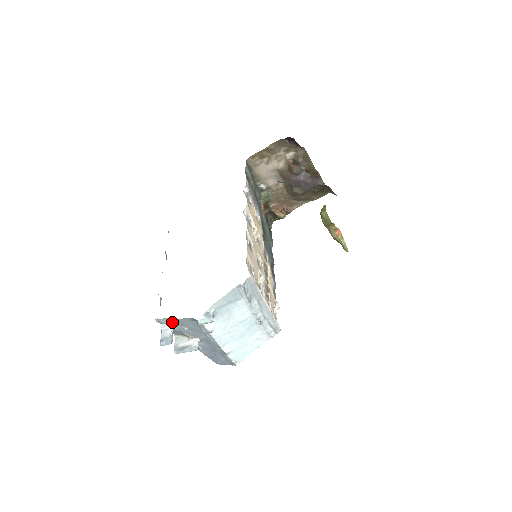
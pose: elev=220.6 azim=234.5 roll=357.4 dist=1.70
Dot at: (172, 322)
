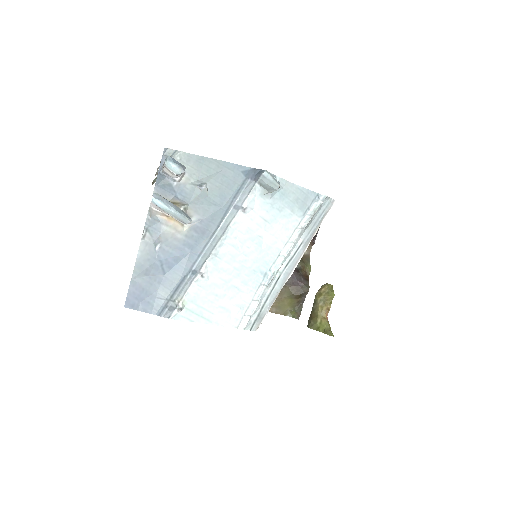
Dot at: (192, 167)
